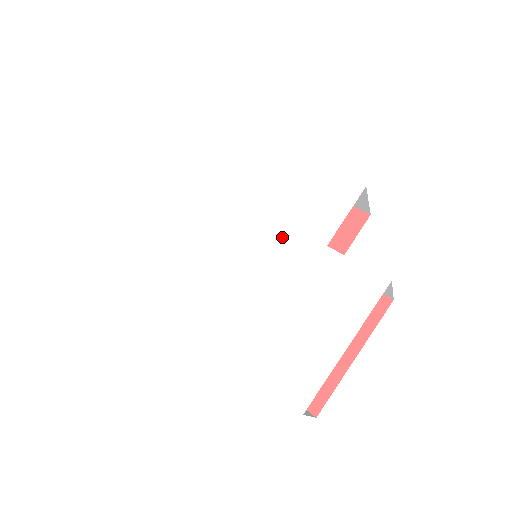
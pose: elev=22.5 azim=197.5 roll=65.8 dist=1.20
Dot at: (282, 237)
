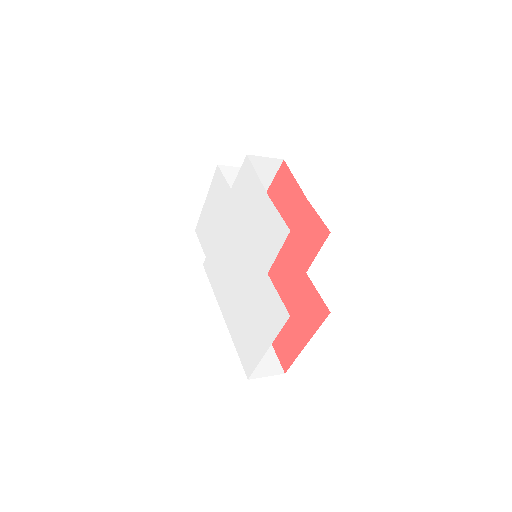
Dot at: (251, 257)
